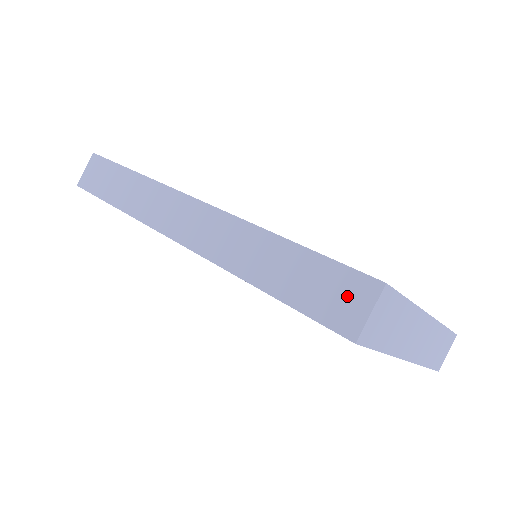
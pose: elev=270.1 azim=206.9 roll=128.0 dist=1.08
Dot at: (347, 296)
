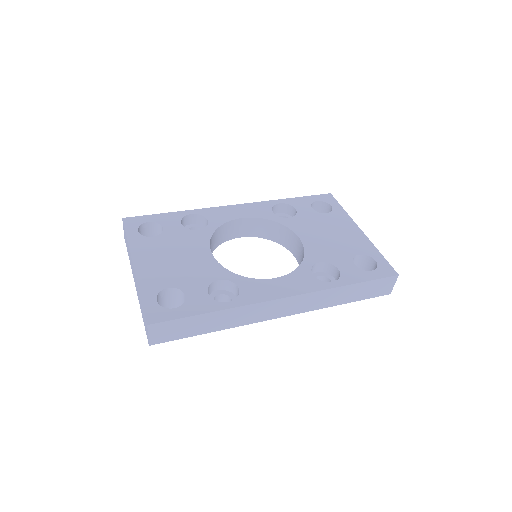
Dot at: (385, 286)
